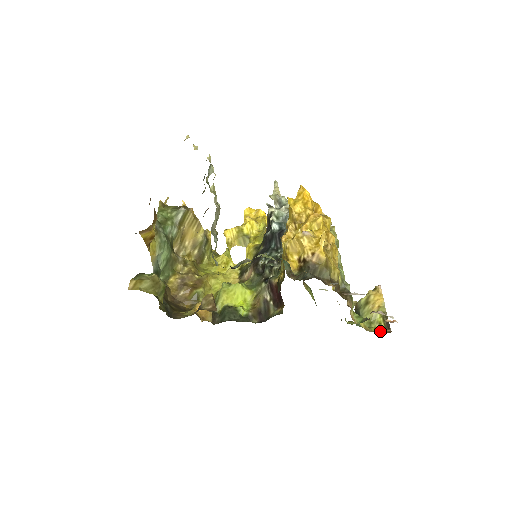
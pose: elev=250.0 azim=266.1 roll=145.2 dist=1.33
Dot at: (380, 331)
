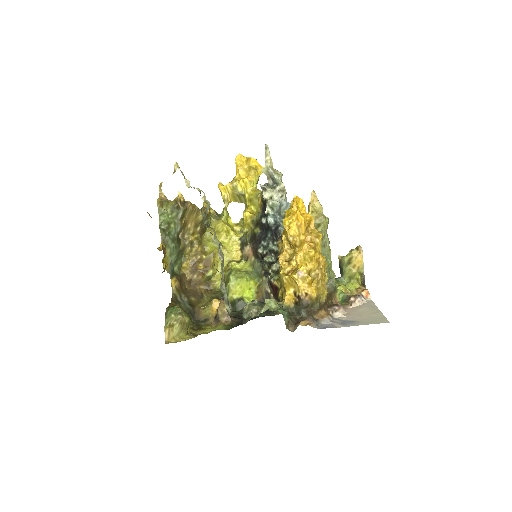
Dot at: (357, 287)
